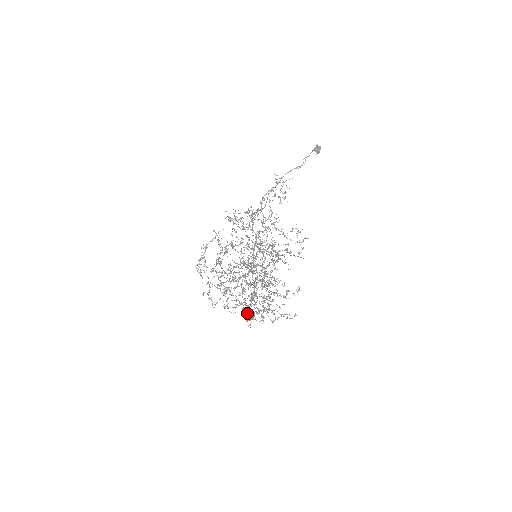
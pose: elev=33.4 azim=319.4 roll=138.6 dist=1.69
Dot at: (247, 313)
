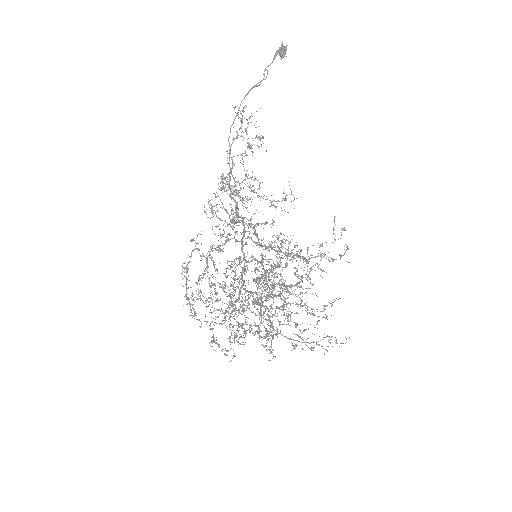
Dot at: occluded
